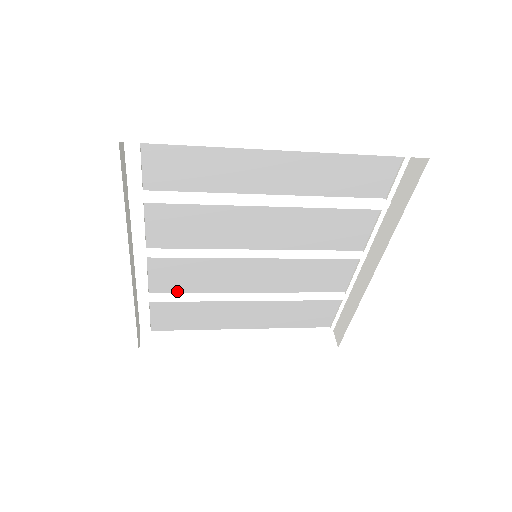
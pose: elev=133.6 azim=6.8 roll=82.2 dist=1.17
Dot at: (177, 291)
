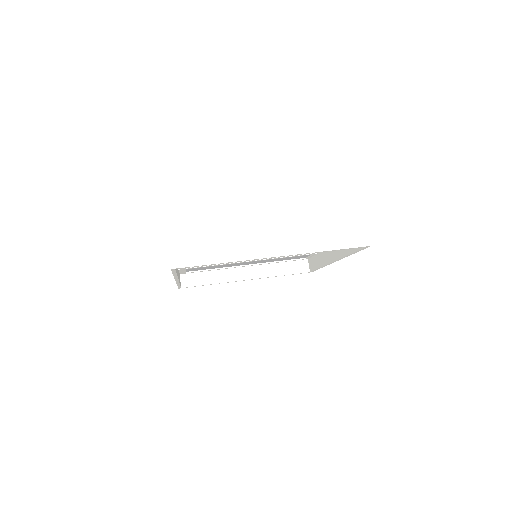
Dot at: occluded
